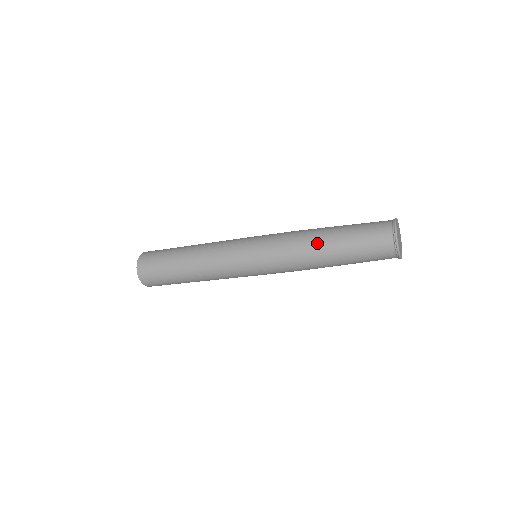
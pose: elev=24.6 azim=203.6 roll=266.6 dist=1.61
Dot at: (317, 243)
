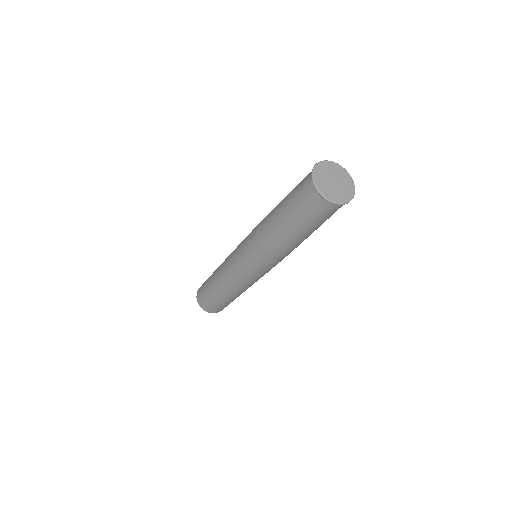
Dot at: (269, 224)
